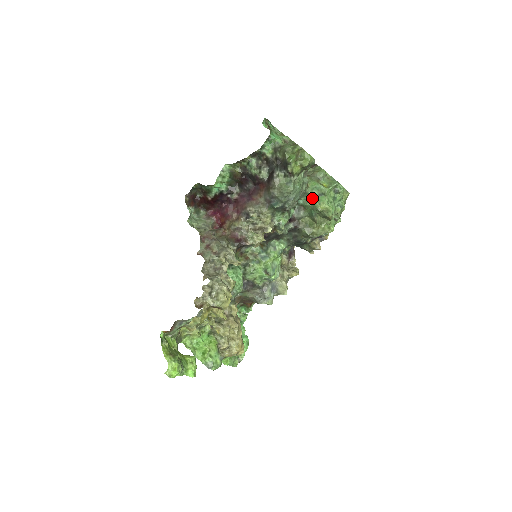
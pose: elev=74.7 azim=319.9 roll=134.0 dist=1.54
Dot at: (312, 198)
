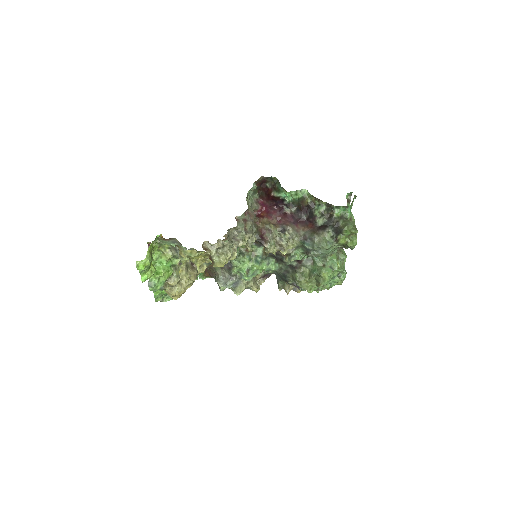
Dot at: (324, 263)
